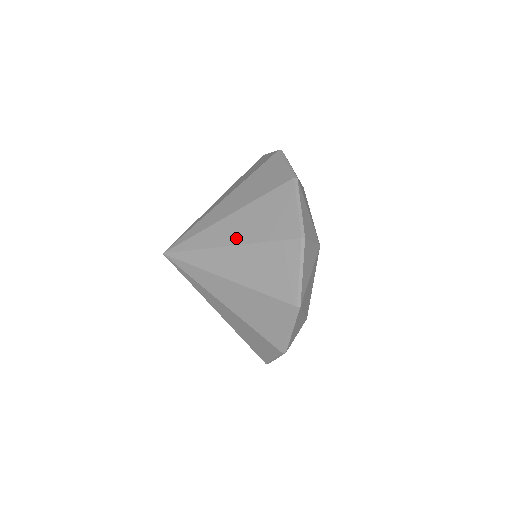
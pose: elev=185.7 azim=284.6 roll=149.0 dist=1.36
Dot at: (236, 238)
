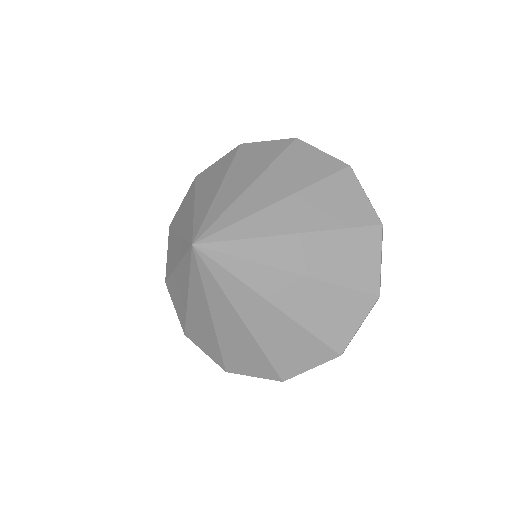
Dot at: (284, 191)
